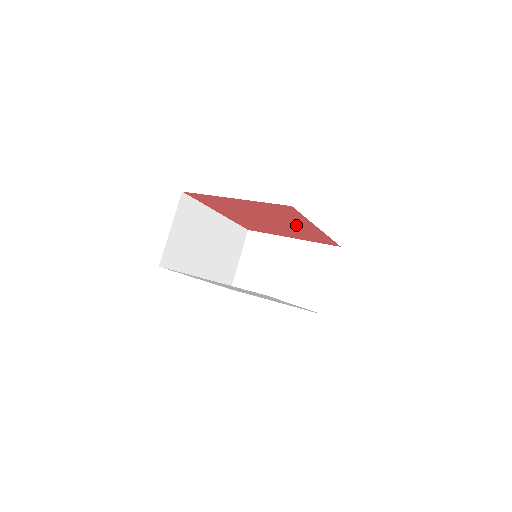
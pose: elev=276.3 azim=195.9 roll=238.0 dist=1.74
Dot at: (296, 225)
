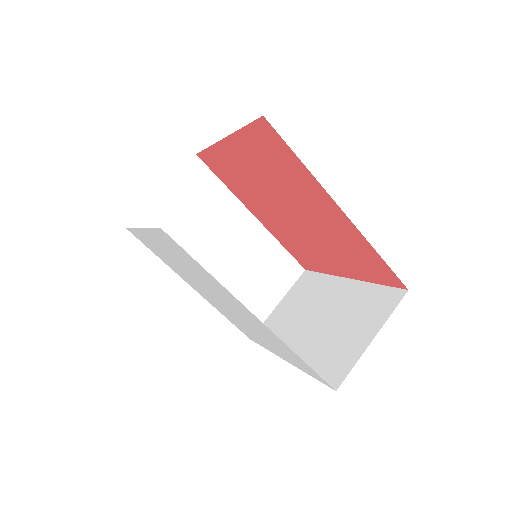
Dot at: (318, 212)
